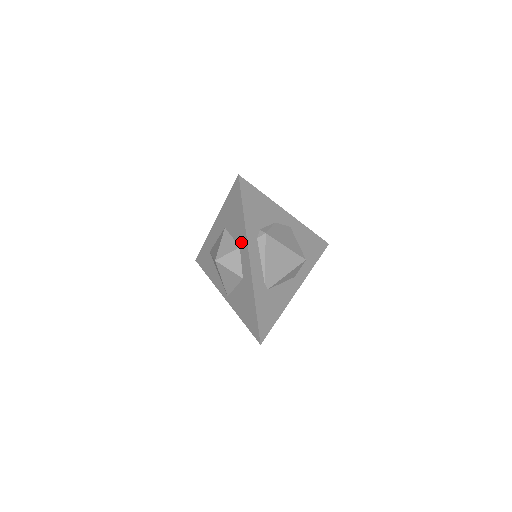
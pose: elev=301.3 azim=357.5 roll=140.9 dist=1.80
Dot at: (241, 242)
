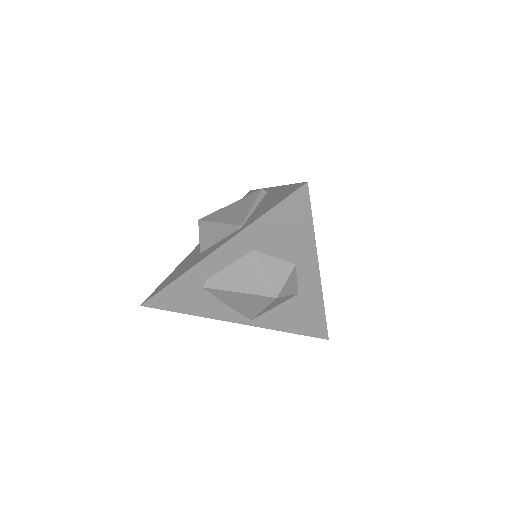
Dot at: (301, 259)
